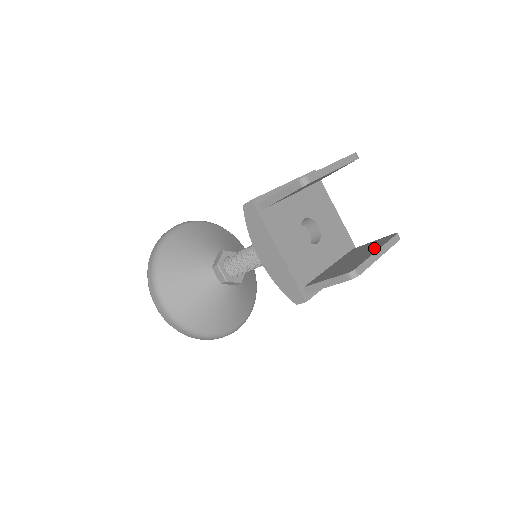
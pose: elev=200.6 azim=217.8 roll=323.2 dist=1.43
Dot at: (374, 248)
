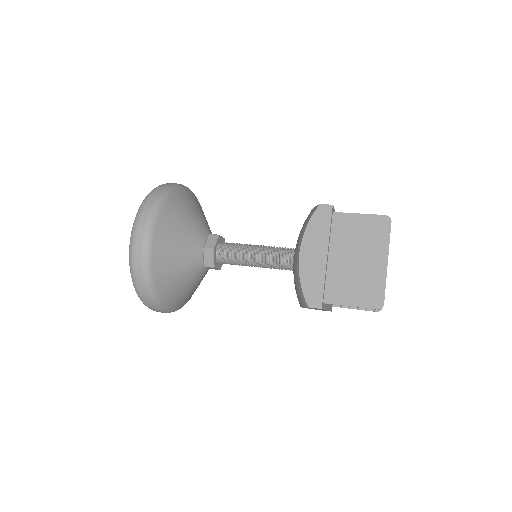
Dot at: occluded
